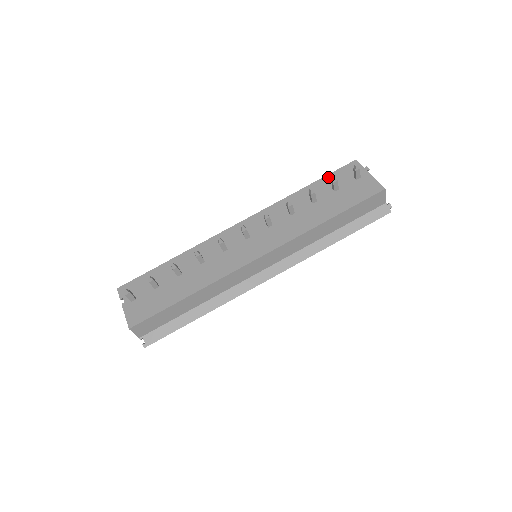
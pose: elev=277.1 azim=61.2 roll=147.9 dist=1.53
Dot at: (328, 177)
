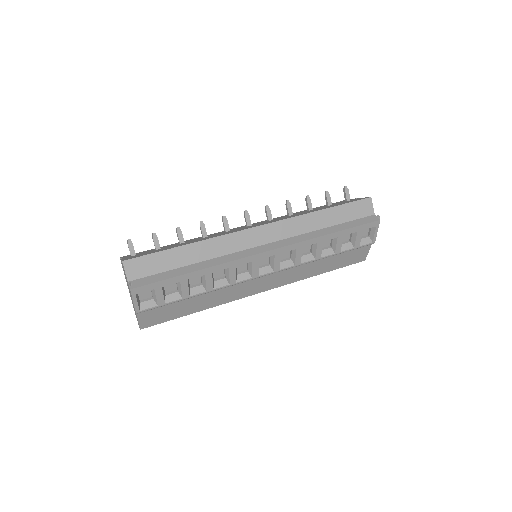
Dot at: occluded
